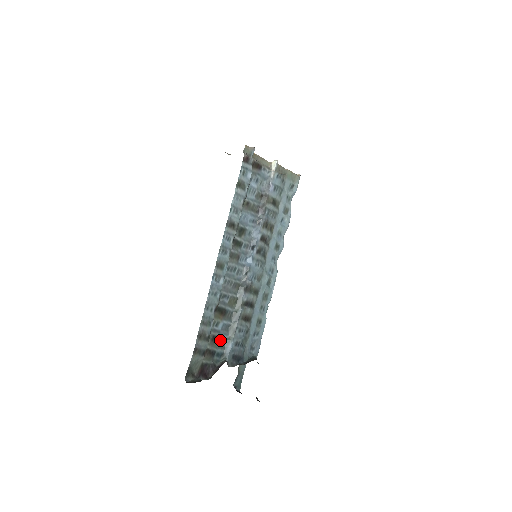
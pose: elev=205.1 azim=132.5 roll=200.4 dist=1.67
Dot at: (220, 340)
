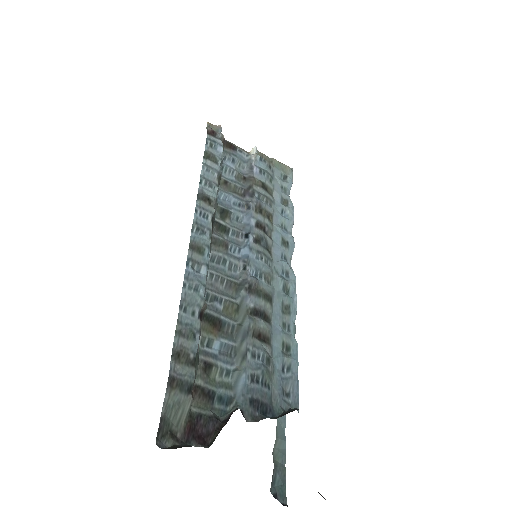
Dot at: (220, 372)
